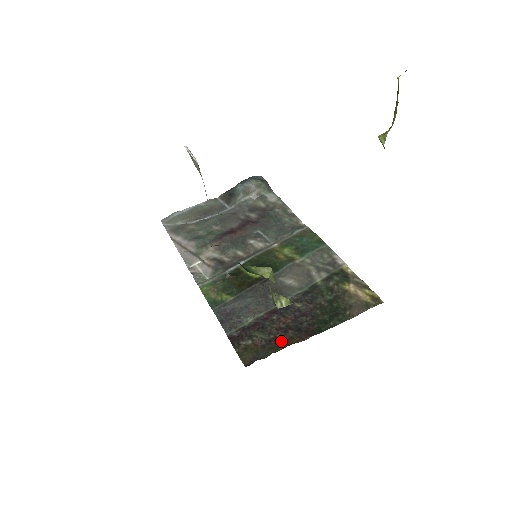
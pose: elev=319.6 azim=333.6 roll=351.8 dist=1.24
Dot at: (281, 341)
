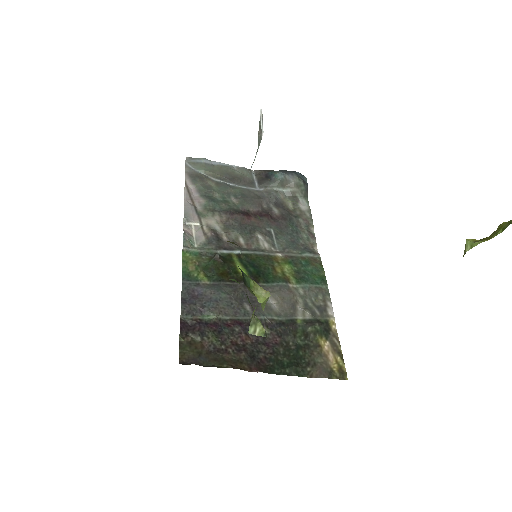
Dot at: (229, 358)
